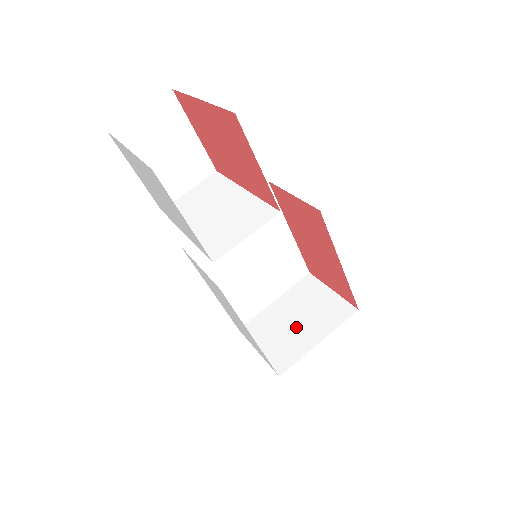
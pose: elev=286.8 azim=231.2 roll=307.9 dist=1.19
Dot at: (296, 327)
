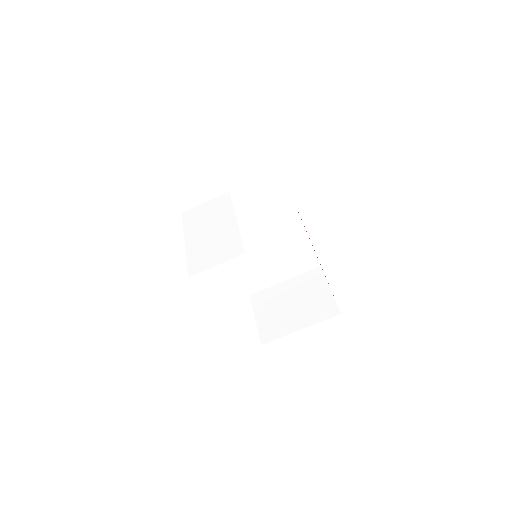
Dot at: (290, 310)
